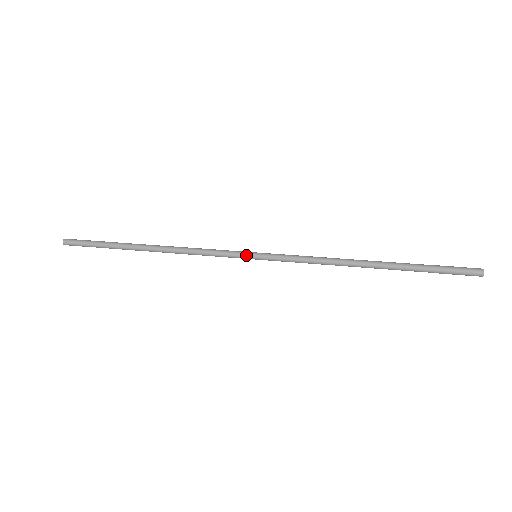
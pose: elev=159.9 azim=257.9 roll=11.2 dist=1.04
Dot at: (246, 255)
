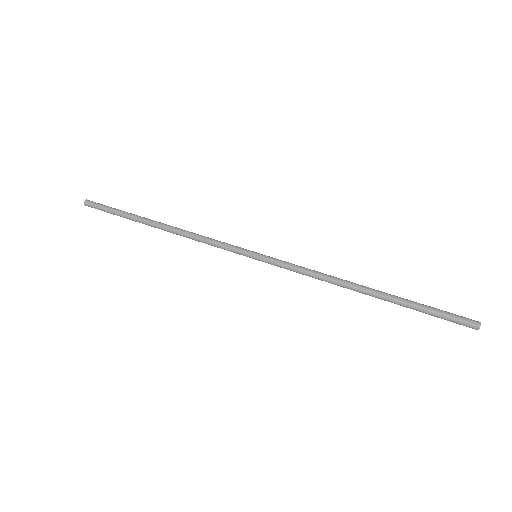
Dot at: (246, 254)
